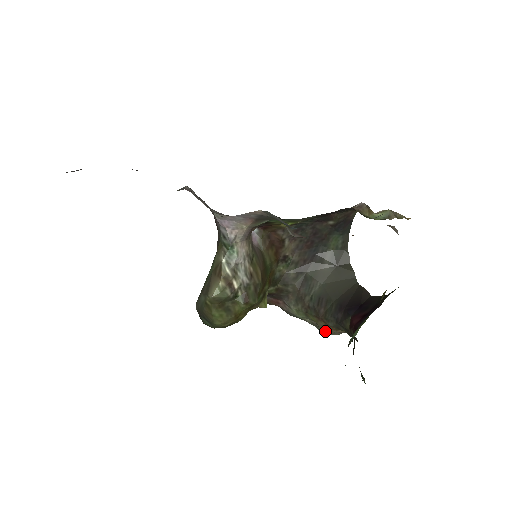
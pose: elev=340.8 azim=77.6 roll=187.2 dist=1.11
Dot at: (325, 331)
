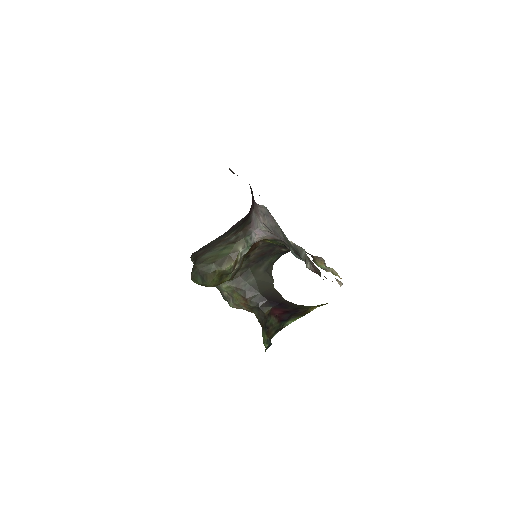
Dot at: (234, 305)
